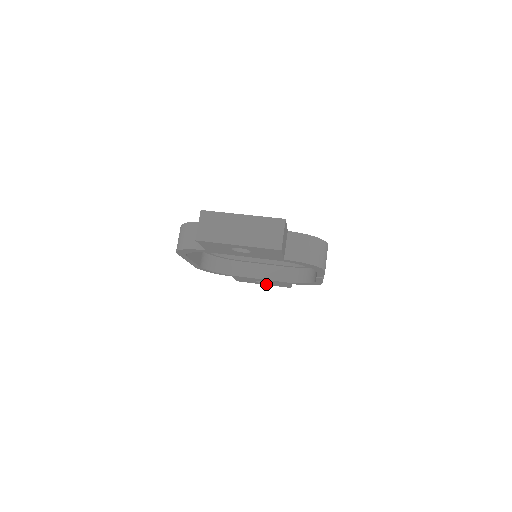
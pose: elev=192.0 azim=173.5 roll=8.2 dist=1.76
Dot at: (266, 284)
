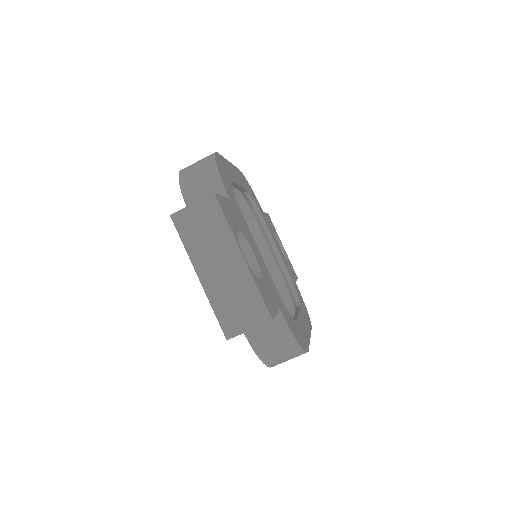
Dot at: occluded
